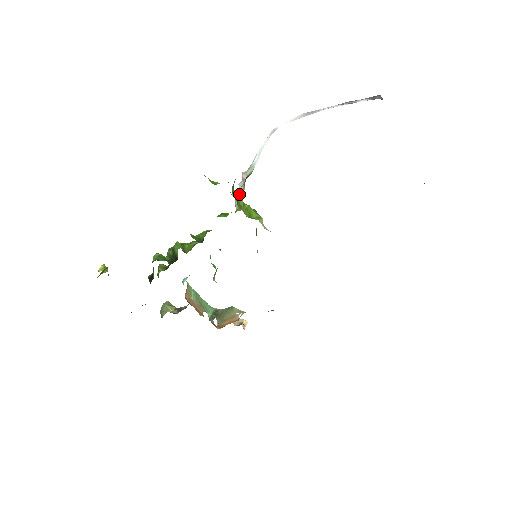
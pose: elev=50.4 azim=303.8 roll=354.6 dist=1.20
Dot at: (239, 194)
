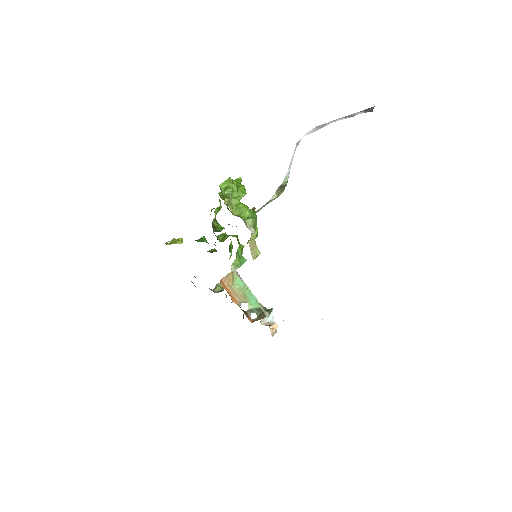
Dot at: (269, 200)
